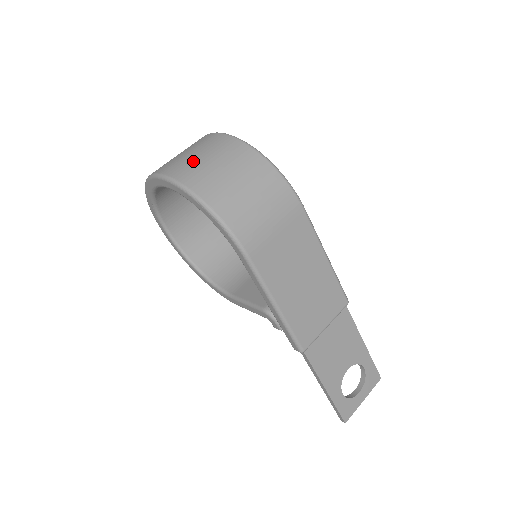
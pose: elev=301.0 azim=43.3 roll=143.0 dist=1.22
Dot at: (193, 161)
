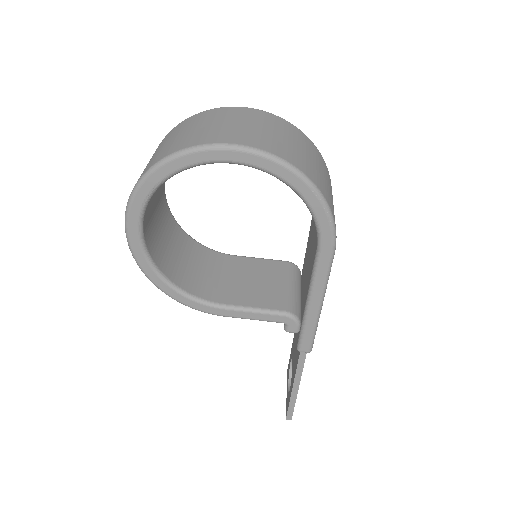
Dot at: (274, 137)
